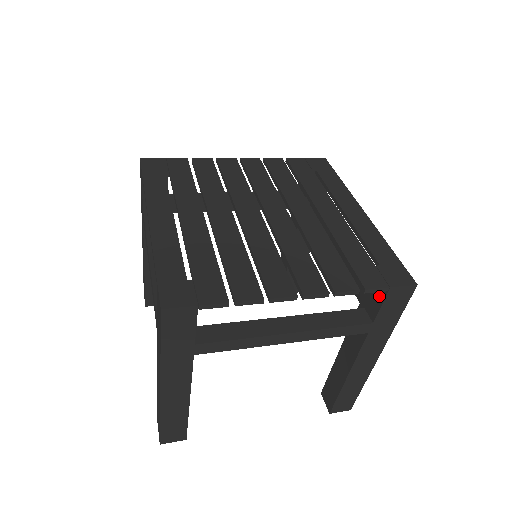
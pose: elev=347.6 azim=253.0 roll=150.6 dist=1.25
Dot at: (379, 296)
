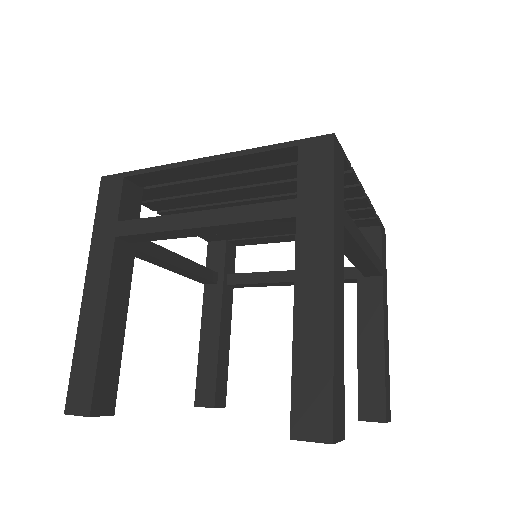
Dot at: (374, 238)
